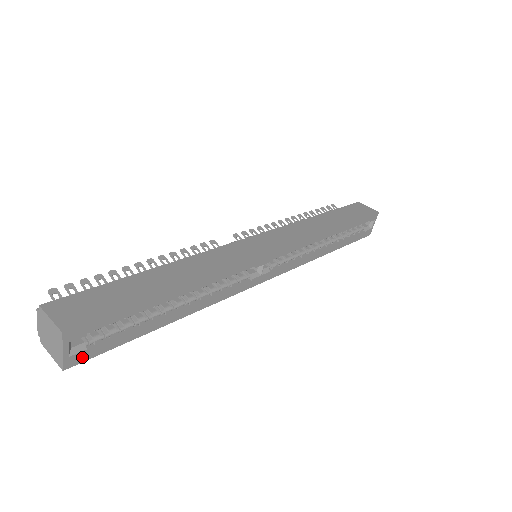
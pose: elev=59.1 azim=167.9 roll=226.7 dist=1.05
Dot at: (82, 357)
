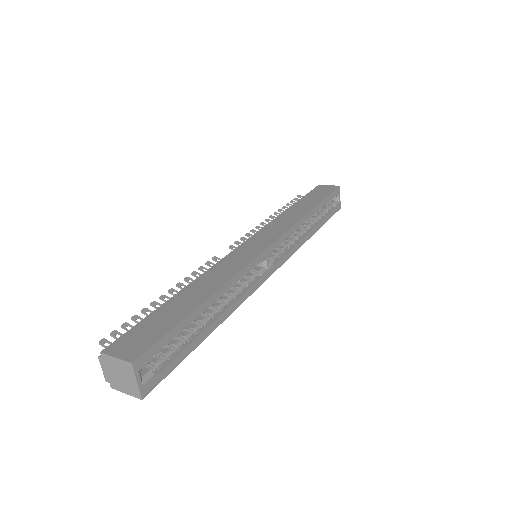
Dot at: (153, 383)
